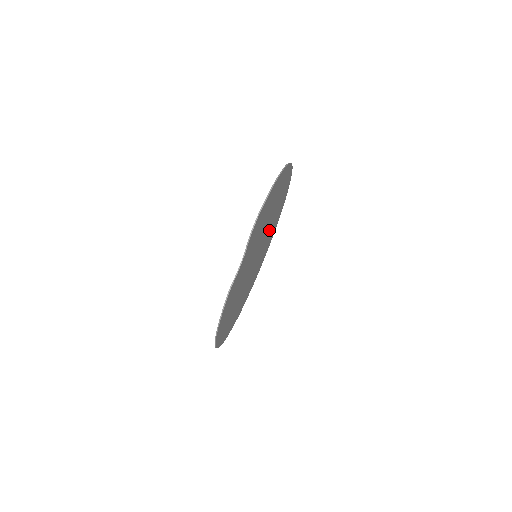
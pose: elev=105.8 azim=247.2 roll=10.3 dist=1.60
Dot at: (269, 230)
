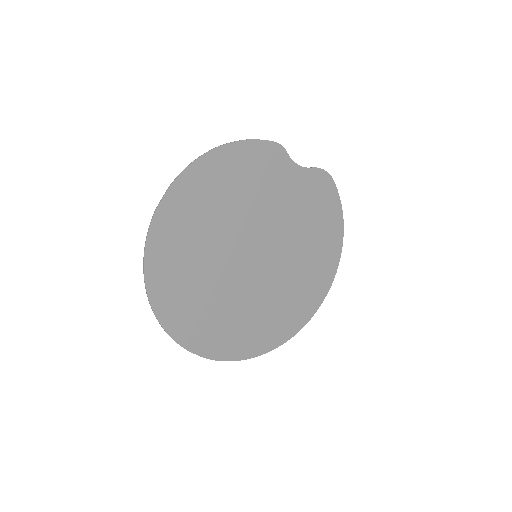
Dot at: (266, 296)
